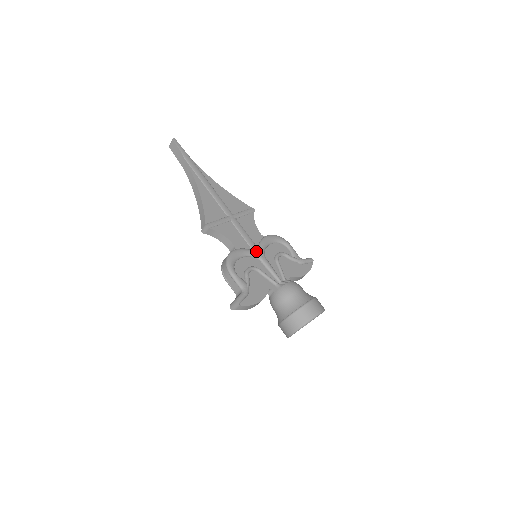
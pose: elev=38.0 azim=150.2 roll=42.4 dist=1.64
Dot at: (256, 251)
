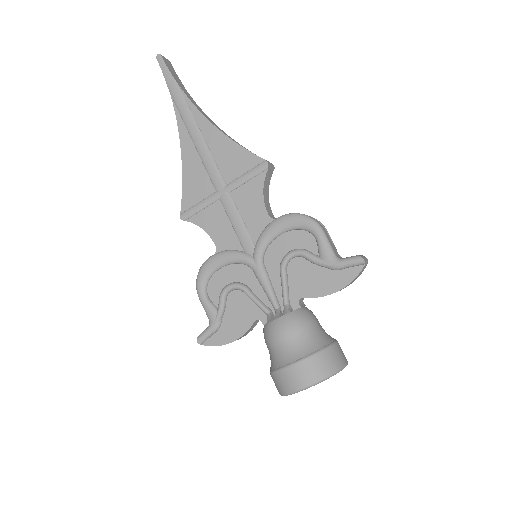
Dot at: (248, 253)
